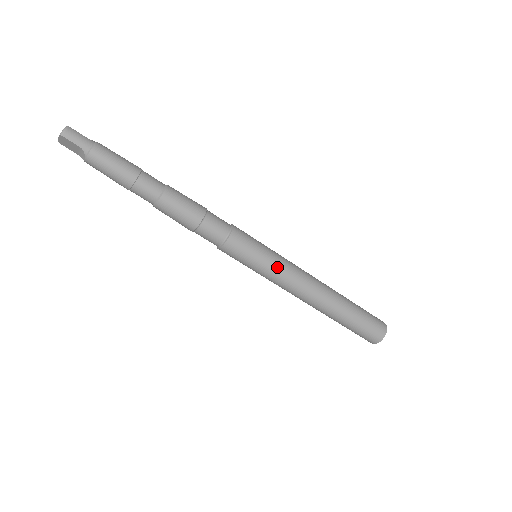
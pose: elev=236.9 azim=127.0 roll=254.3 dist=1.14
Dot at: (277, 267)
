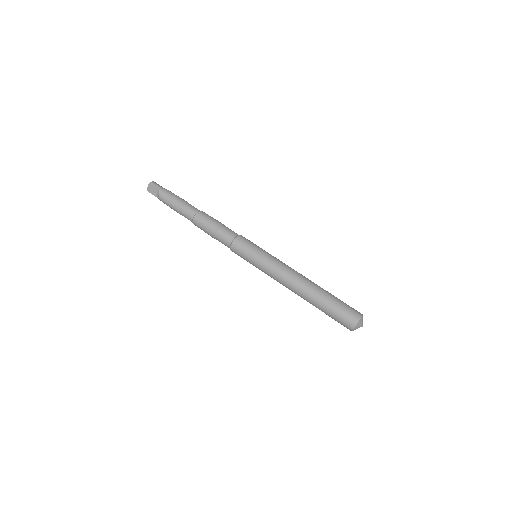
Dot at: (269, 257)
